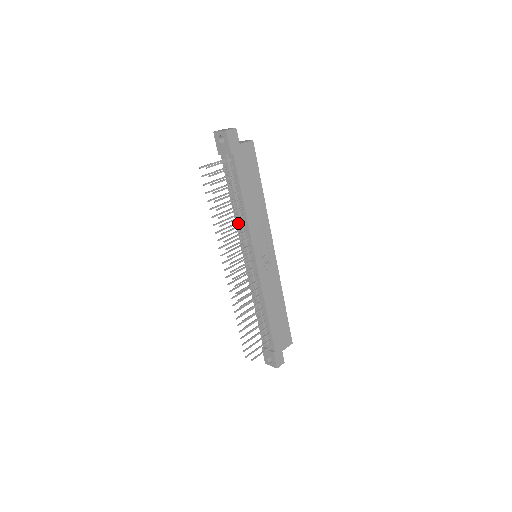
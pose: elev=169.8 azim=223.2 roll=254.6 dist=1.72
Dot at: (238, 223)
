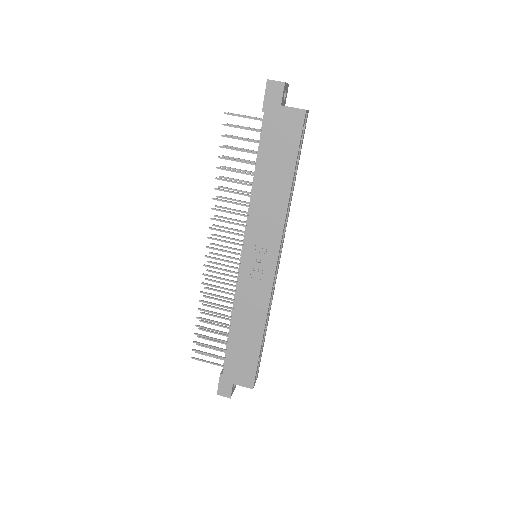
Dot at: occluded
